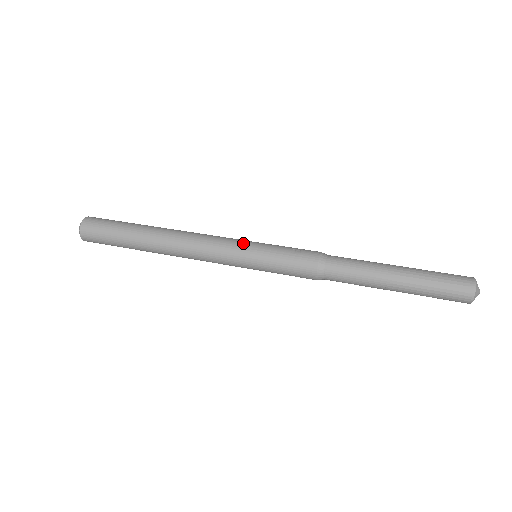
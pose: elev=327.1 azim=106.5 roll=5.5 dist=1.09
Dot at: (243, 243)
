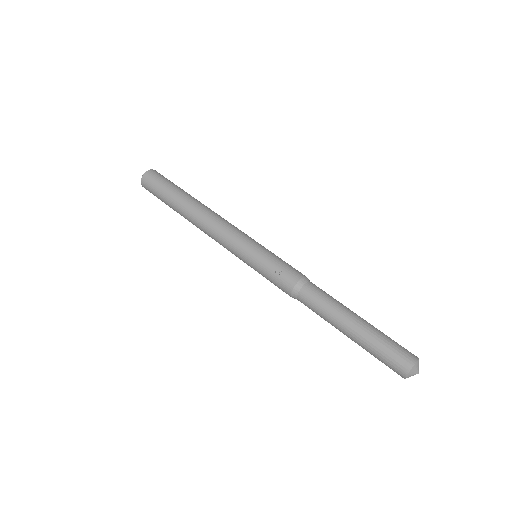
Dot at: (244, 246)
